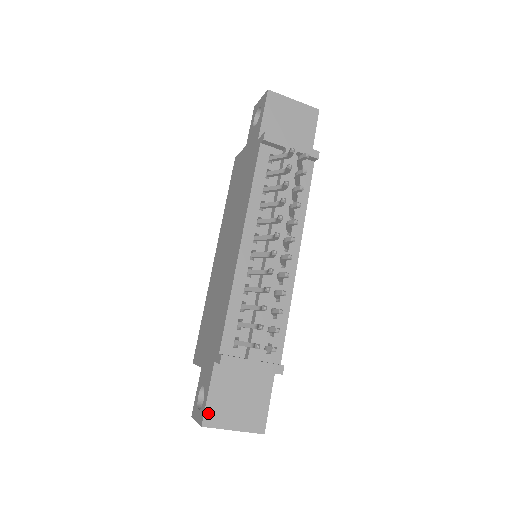
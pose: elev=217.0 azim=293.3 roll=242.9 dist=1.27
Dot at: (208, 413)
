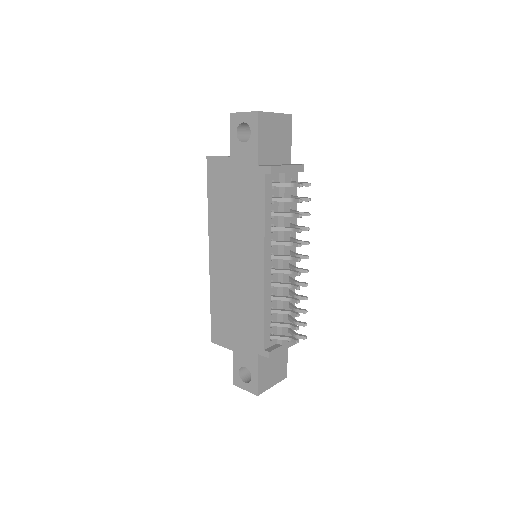
Dot at: (259, 386)
